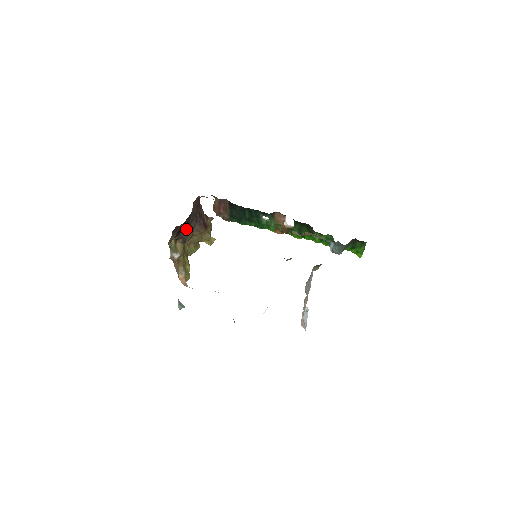
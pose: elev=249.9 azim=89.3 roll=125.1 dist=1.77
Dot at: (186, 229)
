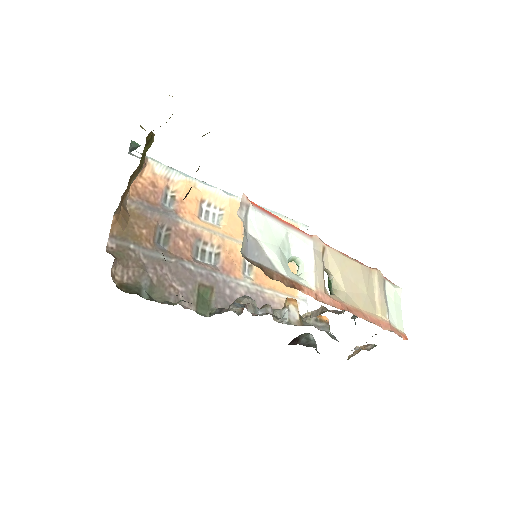
Dot at: occluded
